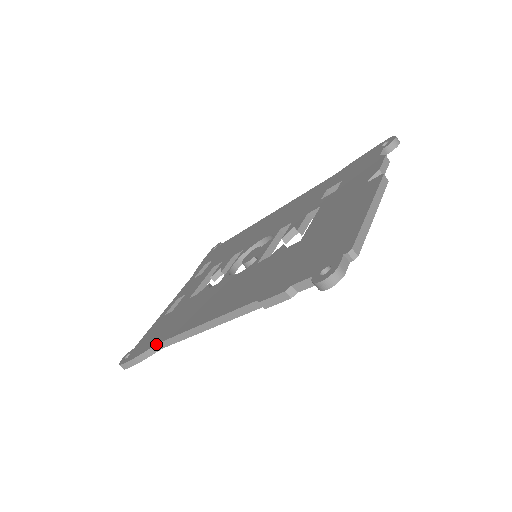
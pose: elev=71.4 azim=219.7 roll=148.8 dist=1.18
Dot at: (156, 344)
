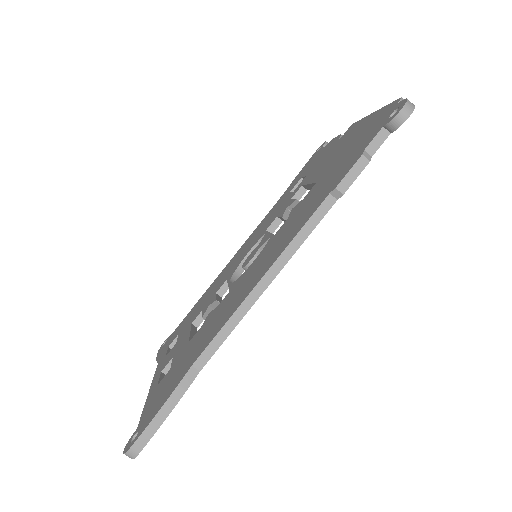
Dot at: (190, 367)
